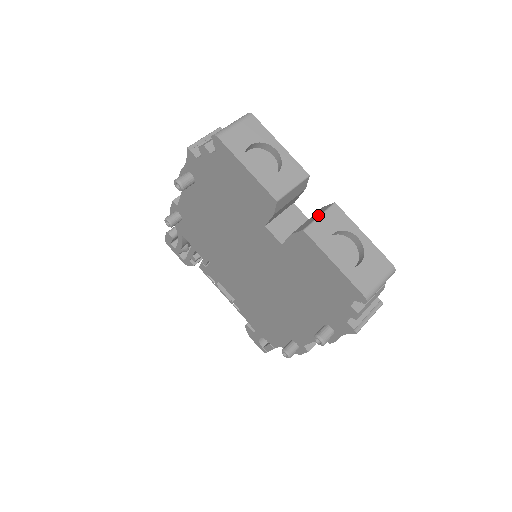
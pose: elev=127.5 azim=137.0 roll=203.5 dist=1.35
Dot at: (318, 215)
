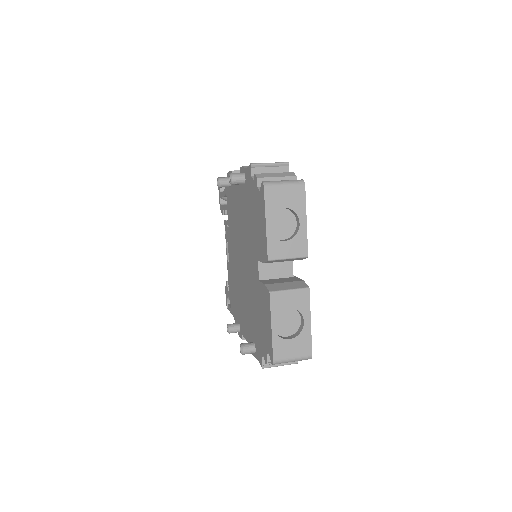
Dot at: (290, 288)
